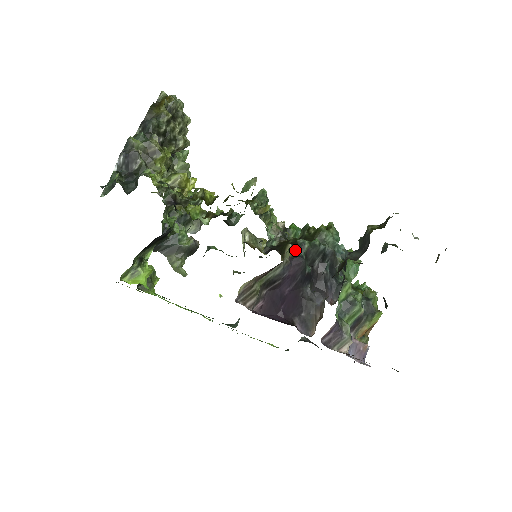
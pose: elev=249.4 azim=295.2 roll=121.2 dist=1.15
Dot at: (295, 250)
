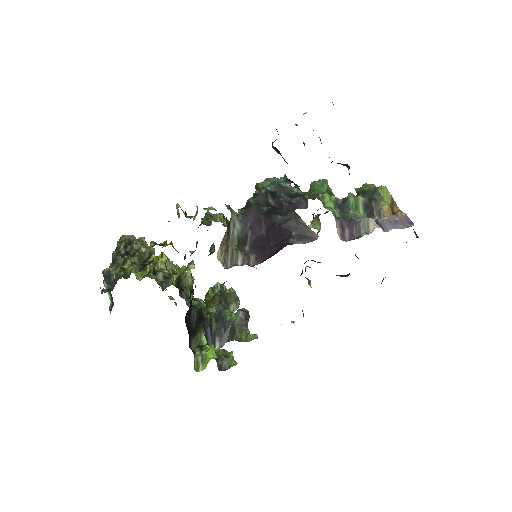
Dot at: (244, 209)
